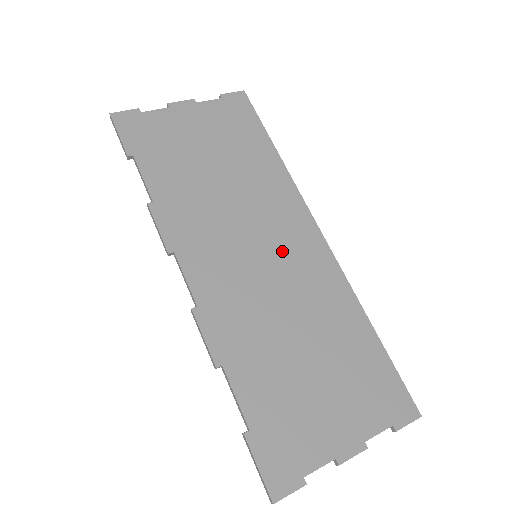
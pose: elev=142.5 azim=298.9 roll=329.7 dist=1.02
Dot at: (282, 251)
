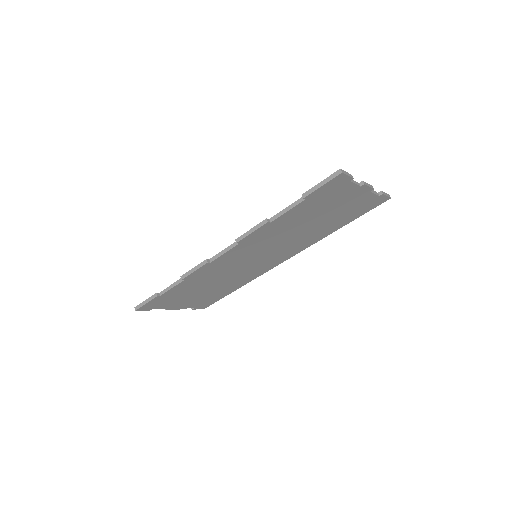
Dot at: occluded
